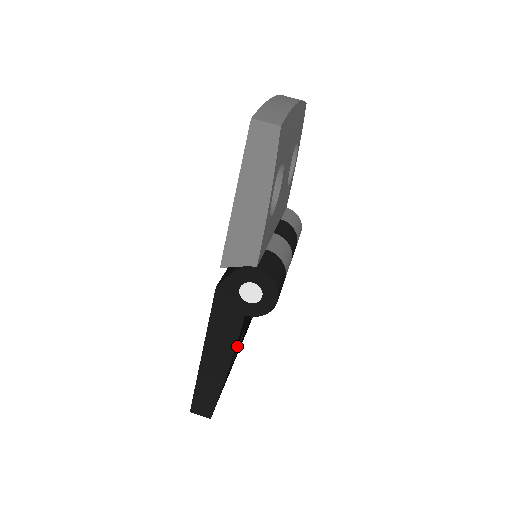
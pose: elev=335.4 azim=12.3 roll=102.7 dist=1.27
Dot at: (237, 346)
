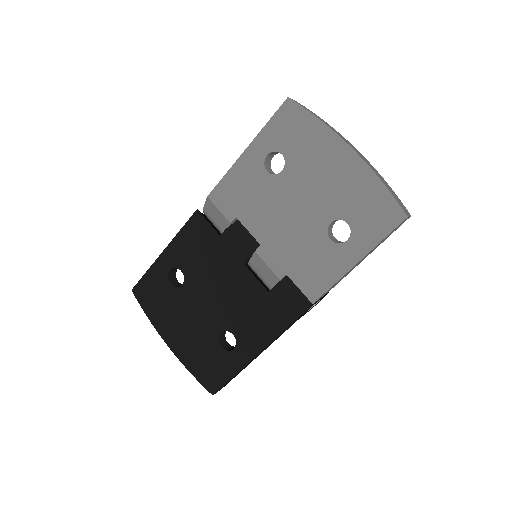
Dot at: occluded
